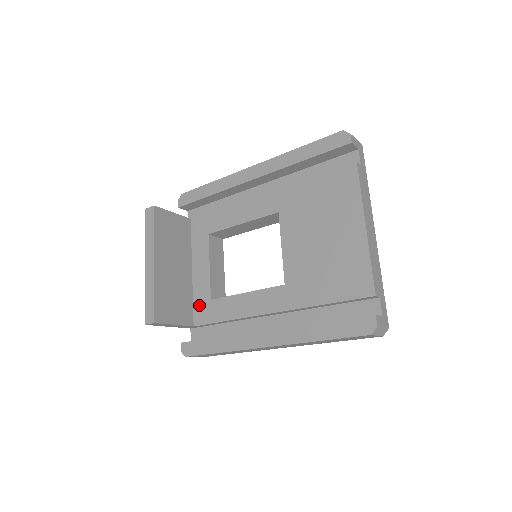
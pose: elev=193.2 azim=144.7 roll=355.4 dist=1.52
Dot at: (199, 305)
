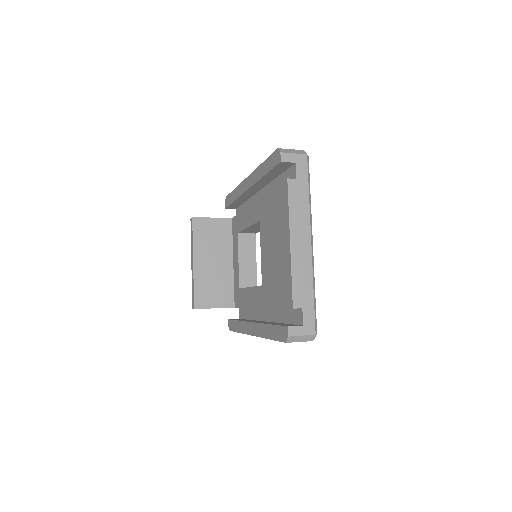
Dot at: (236, 291)
